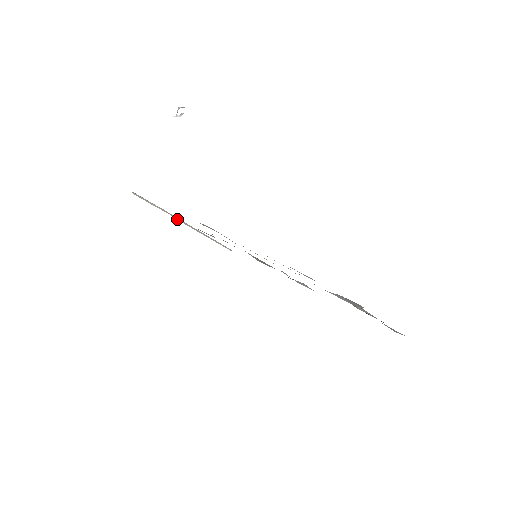
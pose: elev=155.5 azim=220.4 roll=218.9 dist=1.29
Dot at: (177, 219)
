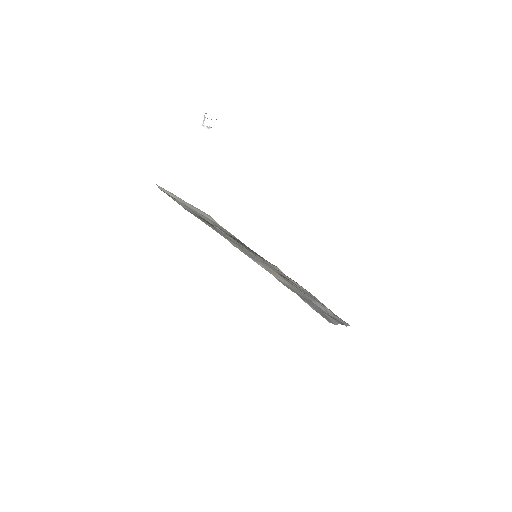
Dot at: (186, 204)
